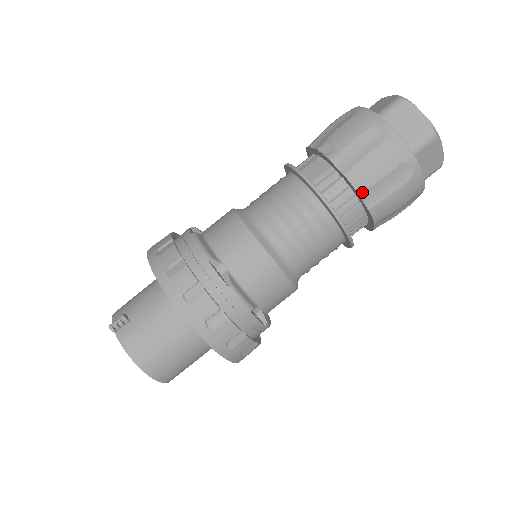
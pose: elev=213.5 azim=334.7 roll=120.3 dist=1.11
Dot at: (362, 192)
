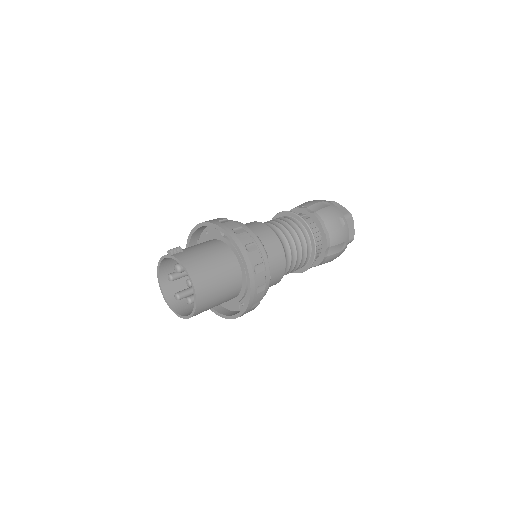
Dot at: (322, 223)
